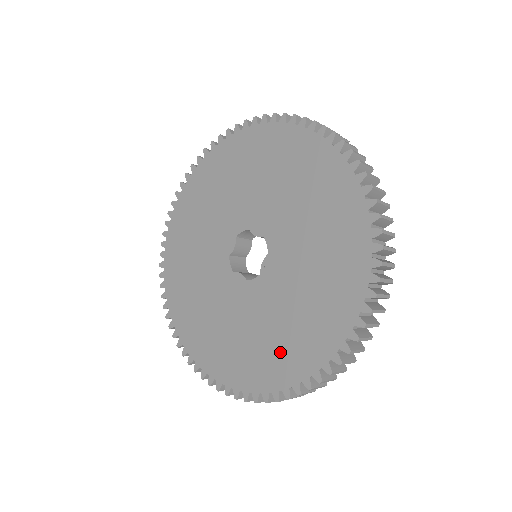
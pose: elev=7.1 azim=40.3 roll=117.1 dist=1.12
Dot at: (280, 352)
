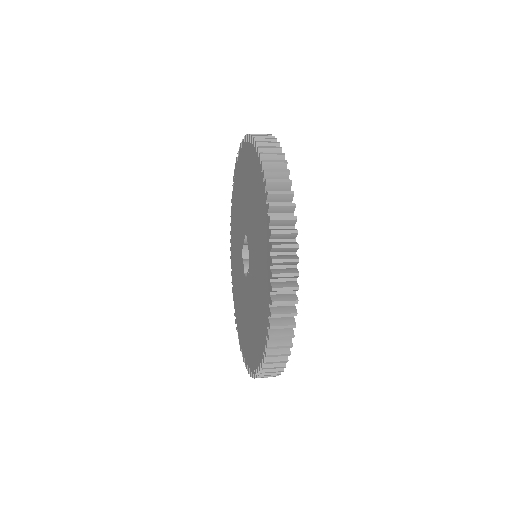
Dot at: (246, 337)
